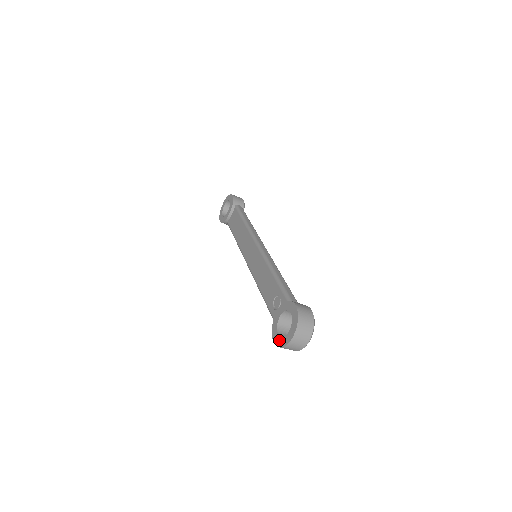
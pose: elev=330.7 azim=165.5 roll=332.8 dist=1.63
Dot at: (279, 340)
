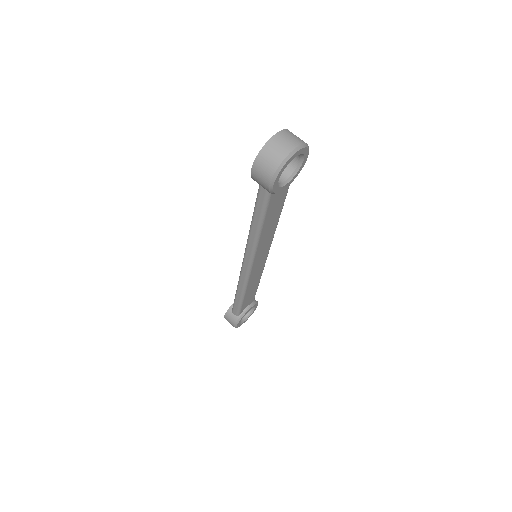
Dot at: occluded
